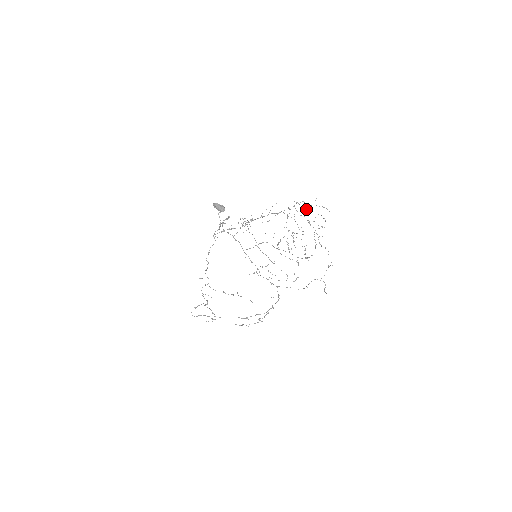
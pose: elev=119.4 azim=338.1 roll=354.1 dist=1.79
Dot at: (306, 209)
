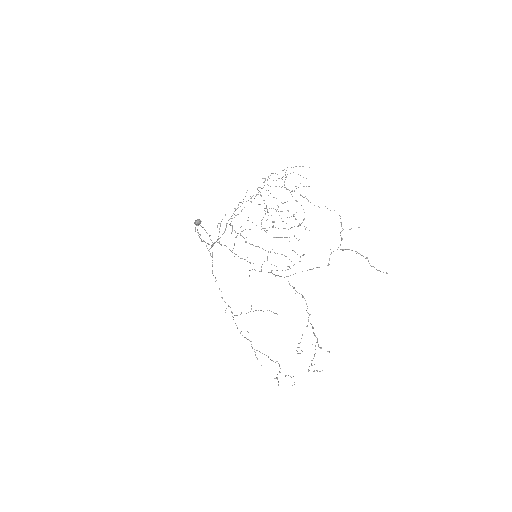
Dot at: occluded
